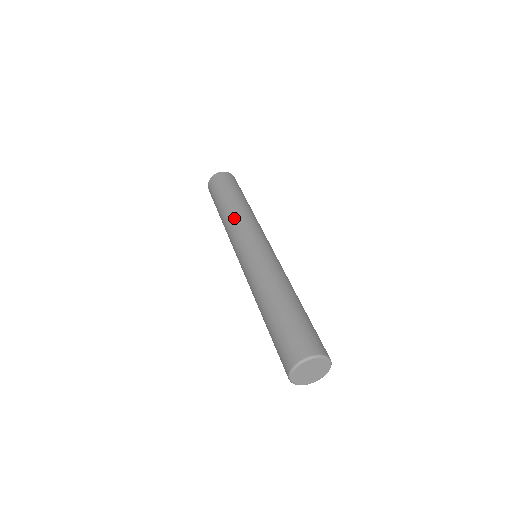
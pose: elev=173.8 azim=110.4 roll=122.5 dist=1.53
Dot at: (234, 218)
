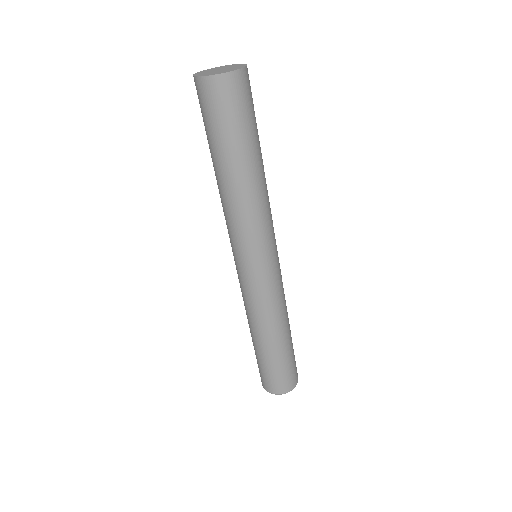
Dot at: (248, 212)
